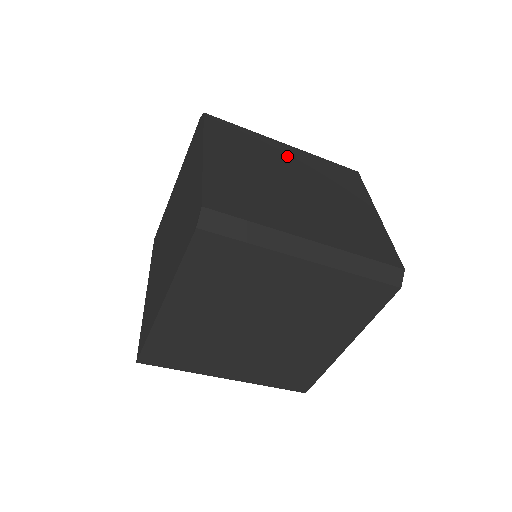
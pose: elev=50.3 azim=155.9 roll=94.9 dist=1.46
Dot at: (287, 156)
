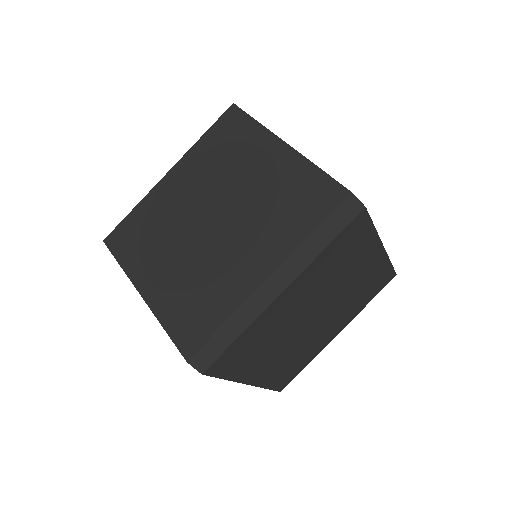
Dot at: (180, 190)
